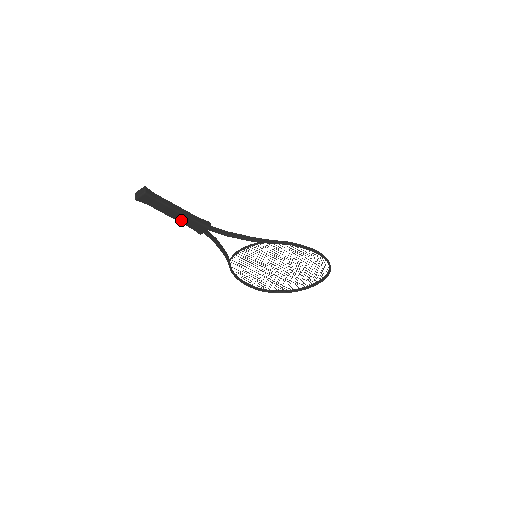
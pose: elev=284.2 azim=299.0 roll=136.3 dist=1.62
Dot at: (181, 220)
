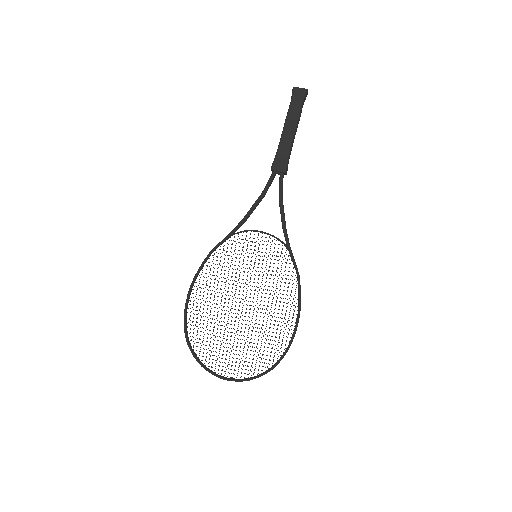
Dot at: (284, 139)
